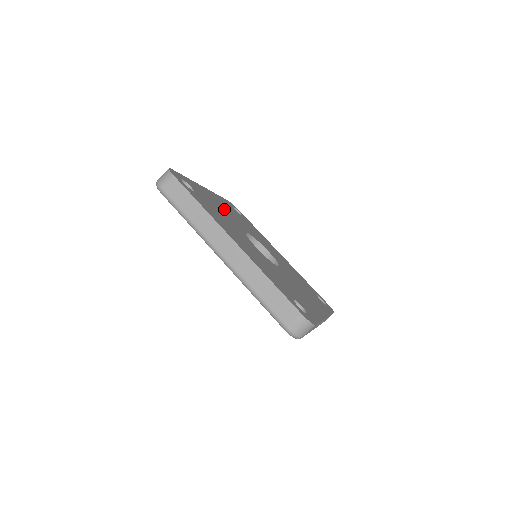
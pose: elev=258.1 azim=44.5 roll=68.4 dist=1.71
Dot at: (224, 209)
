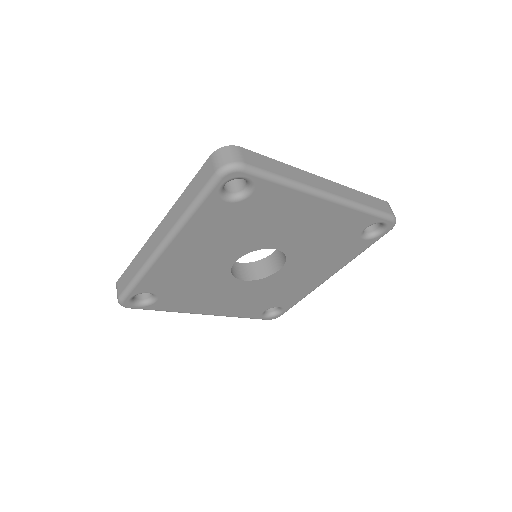
Dot at: occluded
